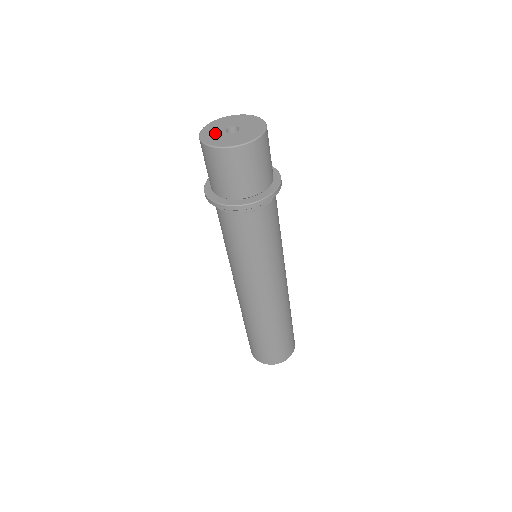
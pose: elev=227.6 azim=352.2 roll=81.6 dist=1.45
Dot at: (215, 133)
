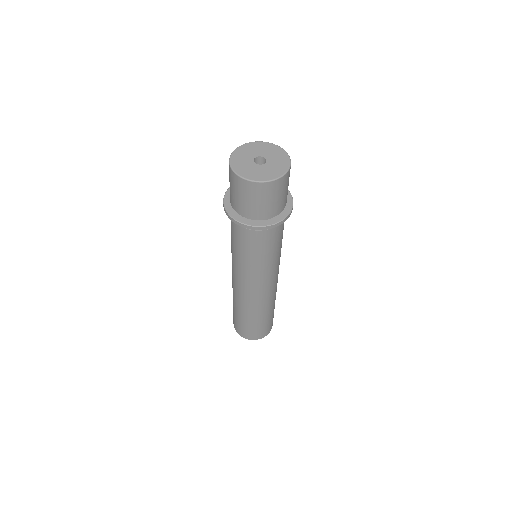
Dot at: (245, 156)
